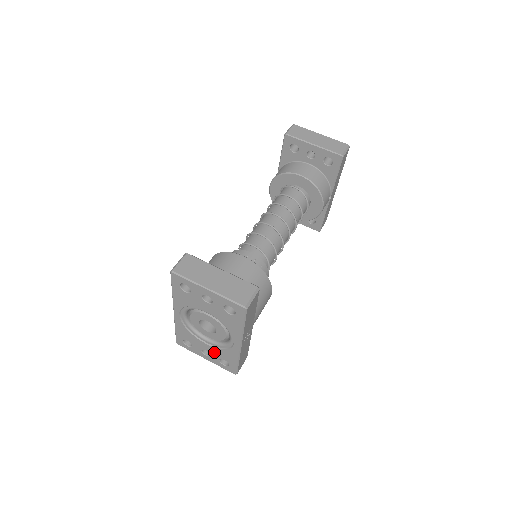
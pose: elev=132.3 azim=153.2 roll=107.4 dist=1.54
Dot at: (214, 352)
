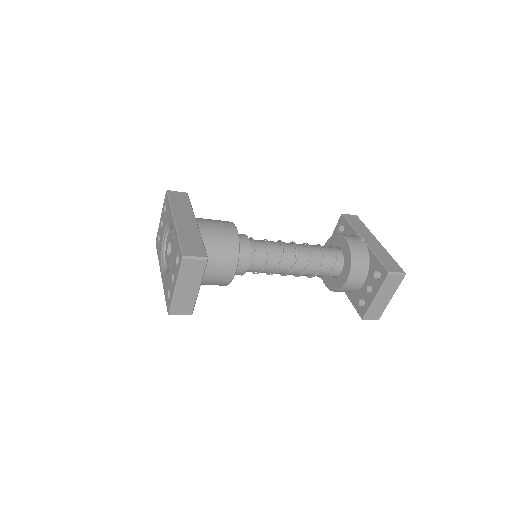
Dot at: (173, 264)
